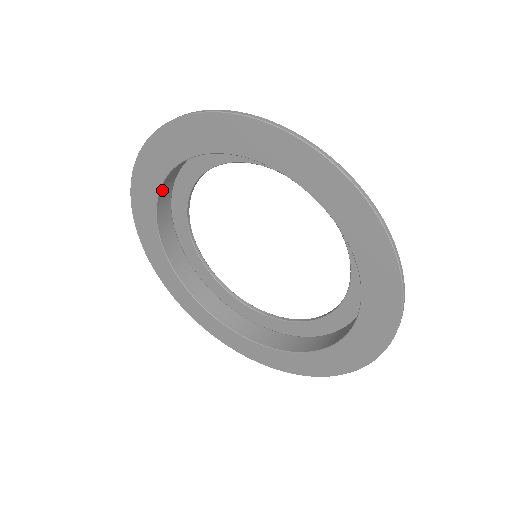
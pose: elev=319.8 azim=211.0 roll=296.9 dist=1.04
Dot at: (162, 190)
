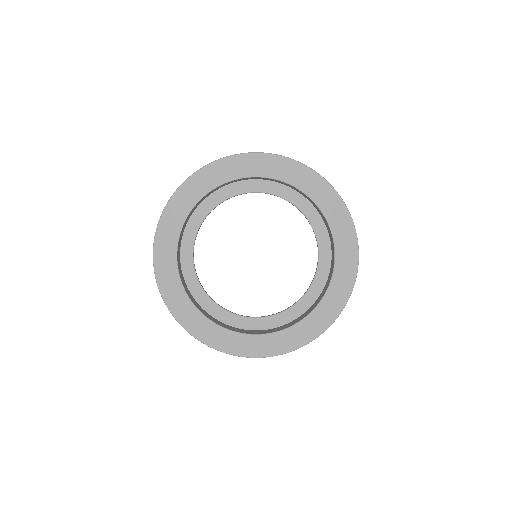
Dot at: (182, 229)
